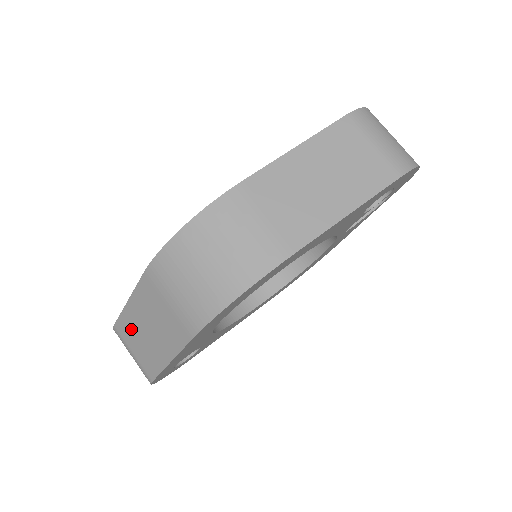
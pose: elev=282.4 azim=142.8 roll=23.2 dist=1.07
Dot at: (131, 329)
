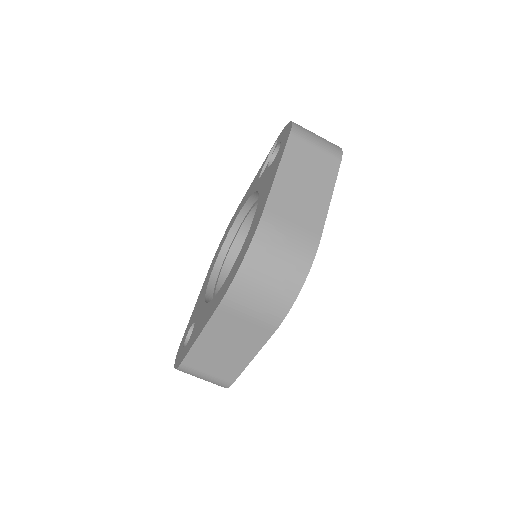
Dot at: (204, 357)
